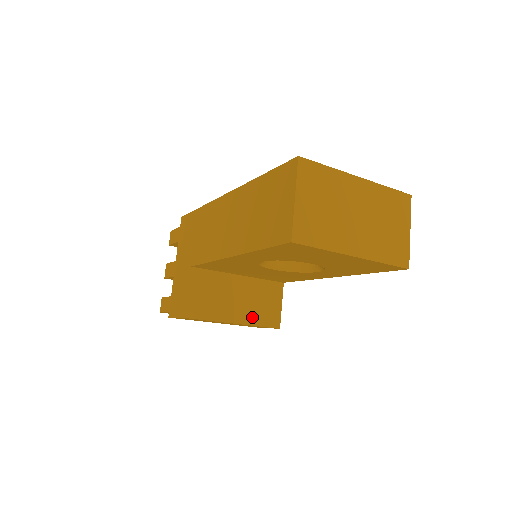
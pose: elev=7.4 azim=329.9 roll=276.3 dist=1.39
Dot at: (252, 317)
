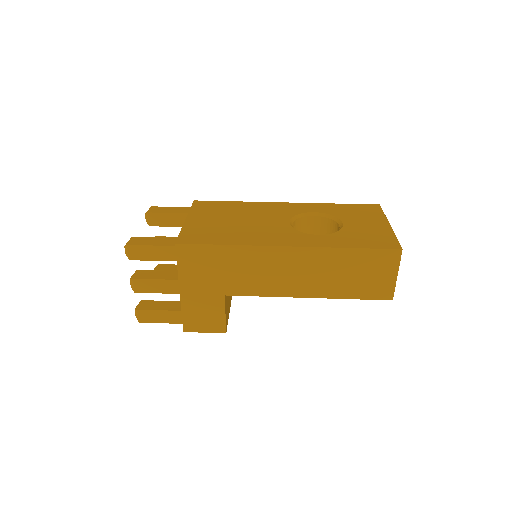
Dot at: occluded
